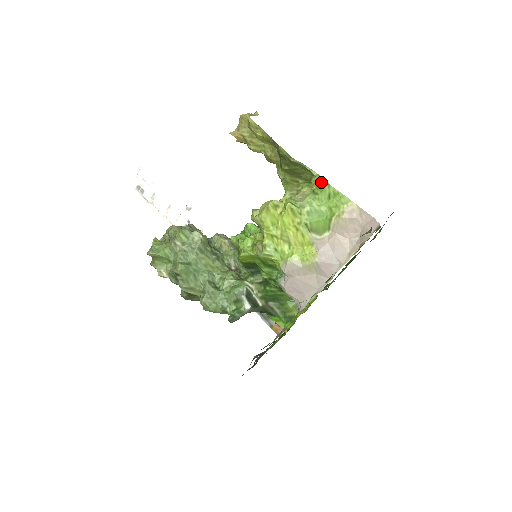
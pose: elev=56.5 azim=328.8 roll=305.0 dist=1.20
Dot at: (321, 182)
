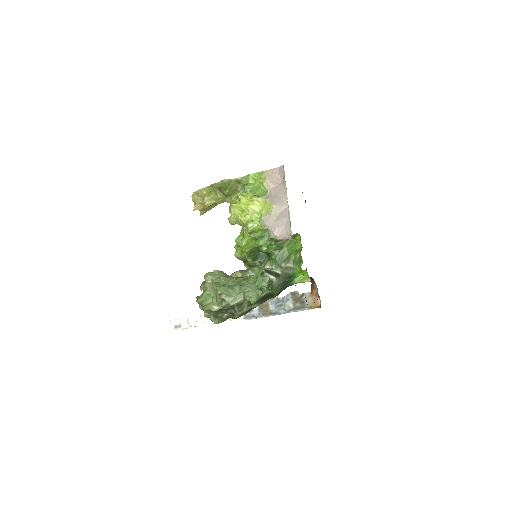
Dot at: (245, 178)
